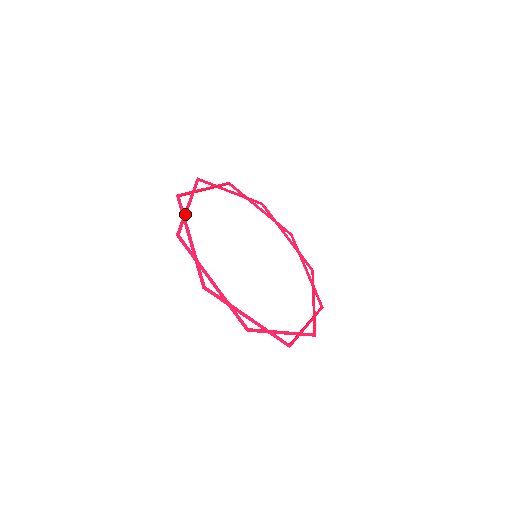
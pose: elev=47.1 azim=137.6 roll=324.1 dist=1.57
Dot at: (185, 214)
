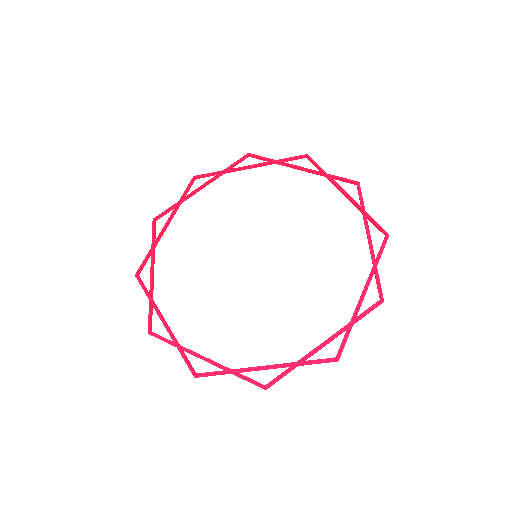
Dot at: (155, 241)
